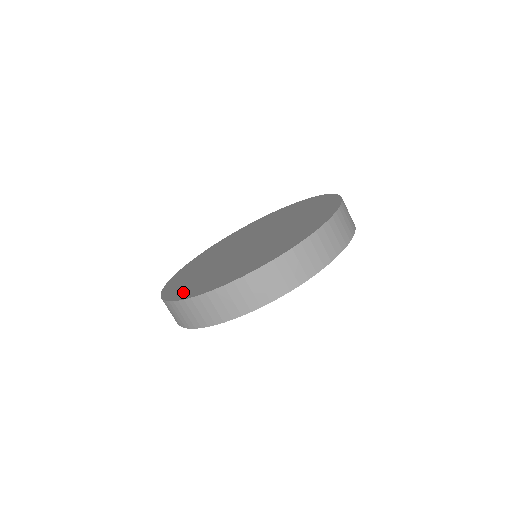
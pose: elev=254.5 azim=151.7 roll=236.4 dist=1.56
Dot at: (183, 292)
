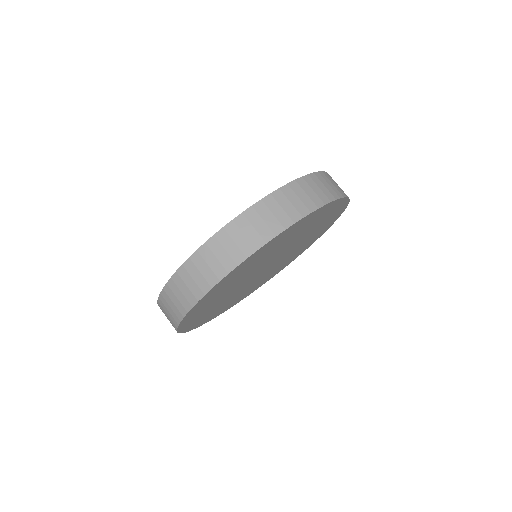
Dot at: occluded
